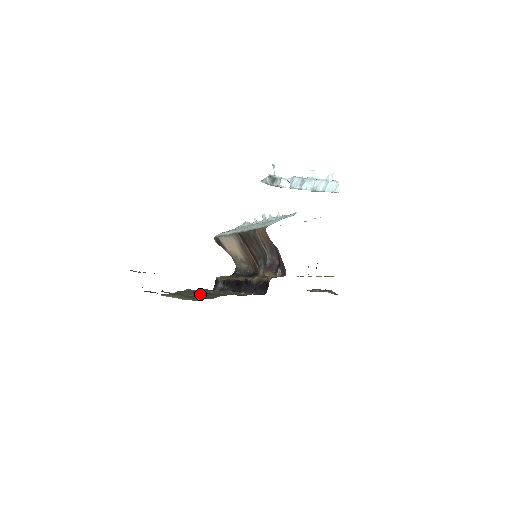
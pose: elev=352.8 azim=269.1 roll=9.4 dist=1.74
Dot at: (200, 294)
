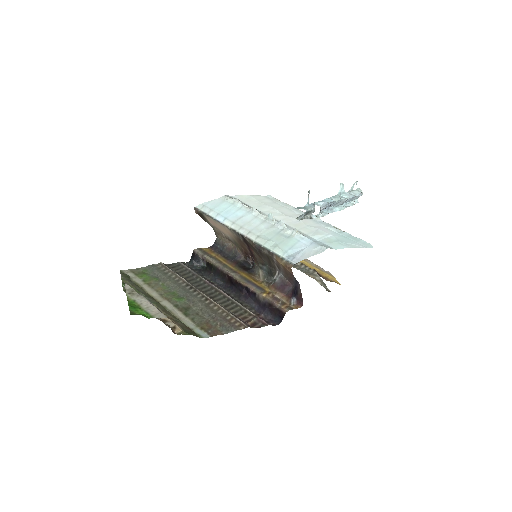
Dot at: (198, 304)
